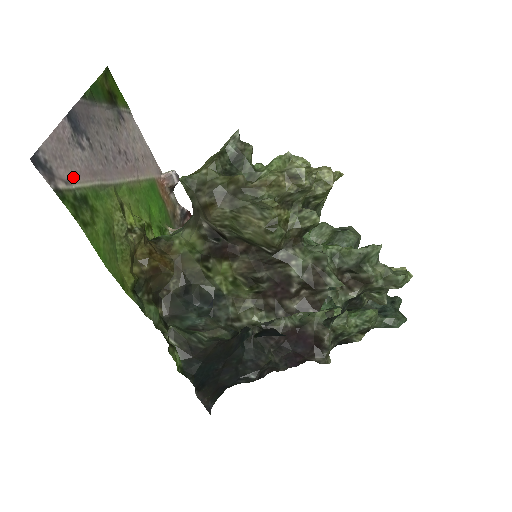
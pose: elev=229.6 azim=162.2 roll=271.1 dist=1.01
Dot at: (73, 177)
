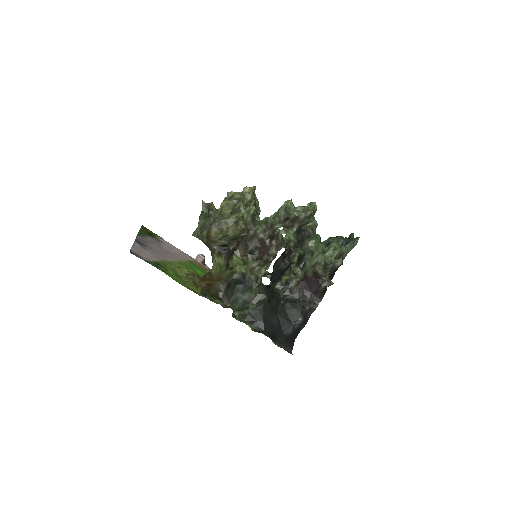
Dot at: (149, 258)
